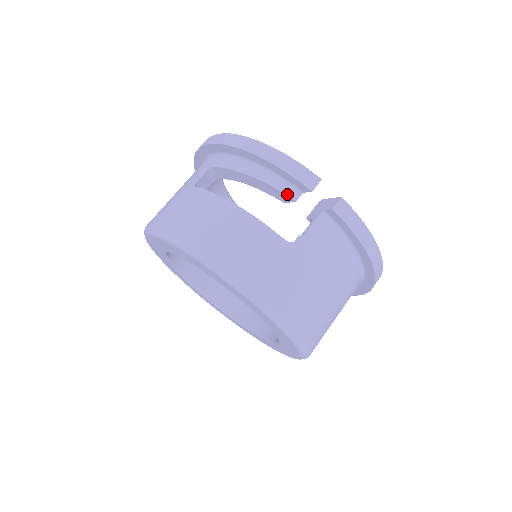
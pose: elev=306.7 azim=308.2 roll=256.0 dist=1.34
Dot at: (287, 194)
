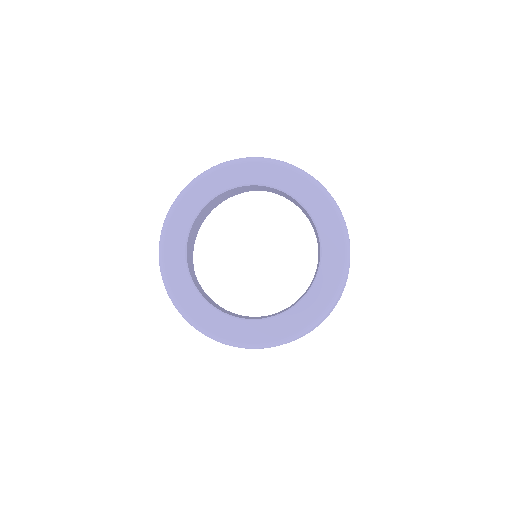
Dot at: occluded
